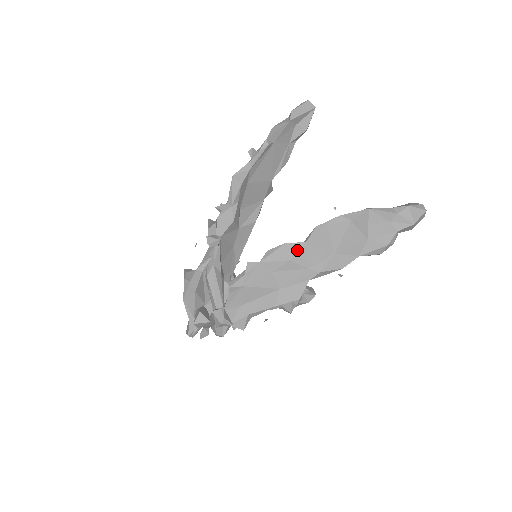
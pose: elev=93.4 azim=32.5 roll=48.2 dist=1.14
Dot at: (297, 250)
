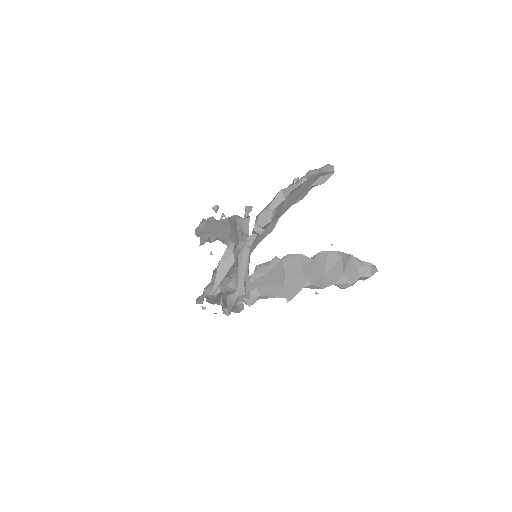
Dot at: (306, 262)
